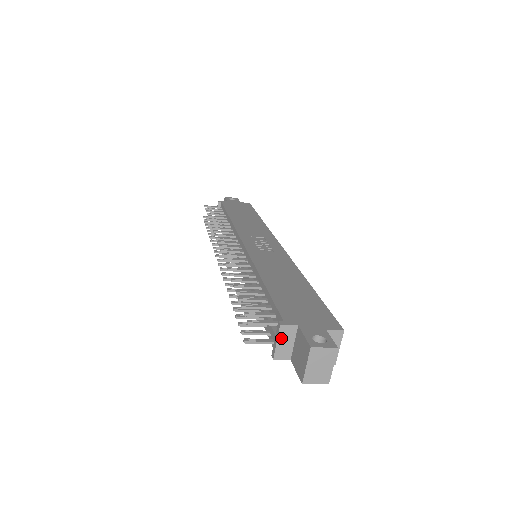
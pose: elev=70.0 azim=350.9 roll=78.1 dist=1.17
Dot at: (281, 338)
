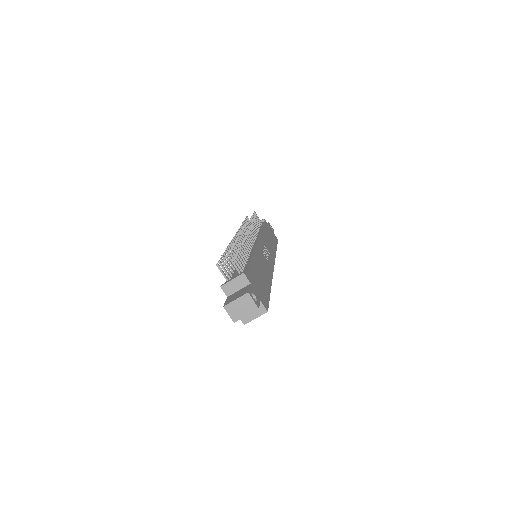
Dot at: (236, 280)
